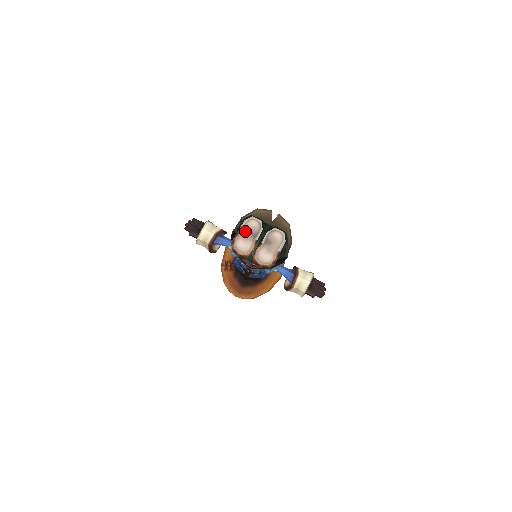
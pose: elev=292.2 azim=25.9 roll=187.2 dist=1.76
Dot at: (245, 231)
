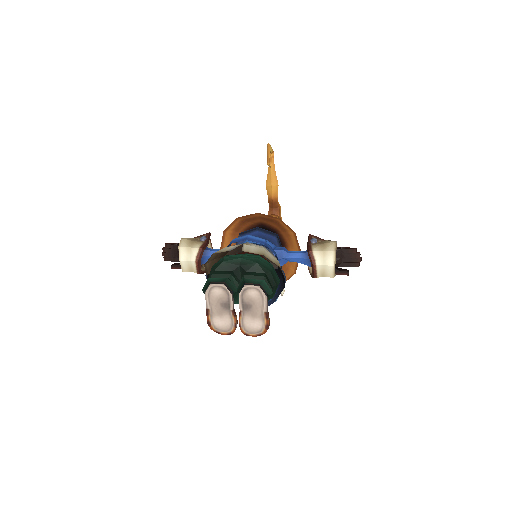
Dot at: (213, 305)
